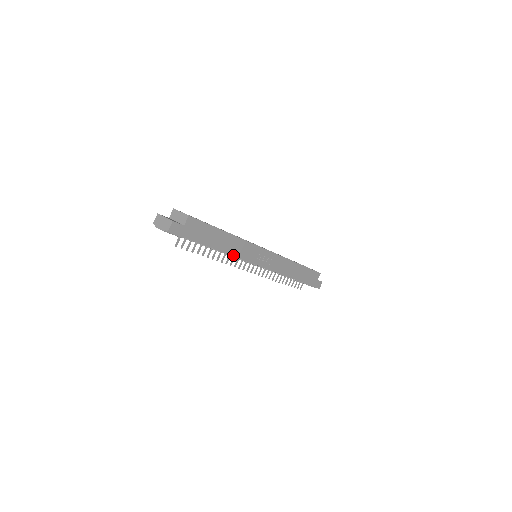
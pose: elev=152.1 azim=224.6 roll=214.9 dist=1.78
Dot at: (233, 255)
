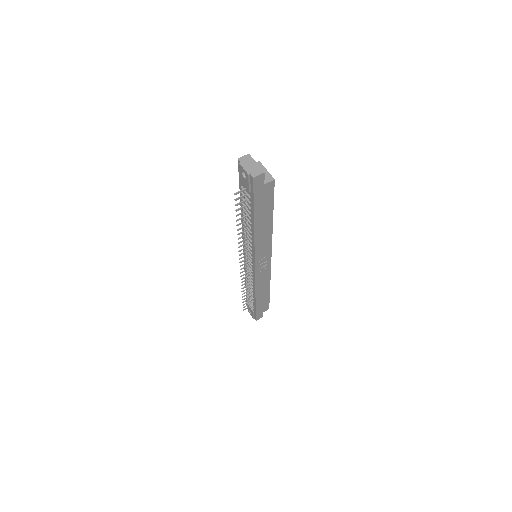
Dot at: (255, 241)
